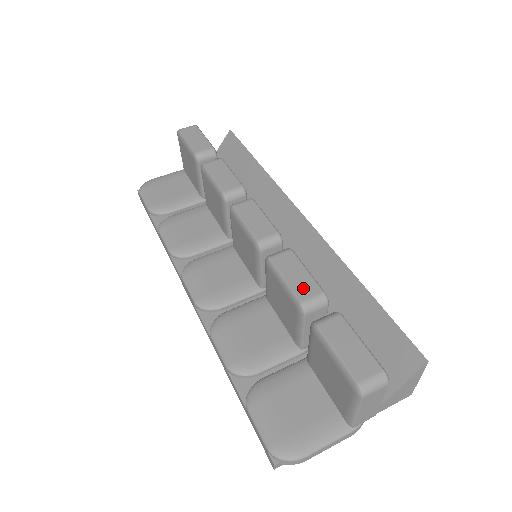
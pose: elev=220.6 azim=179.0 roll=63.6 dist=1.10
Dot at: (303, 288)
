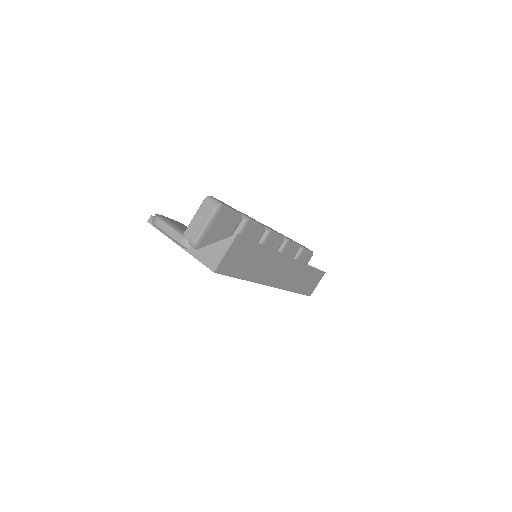
Dot at: occluded
